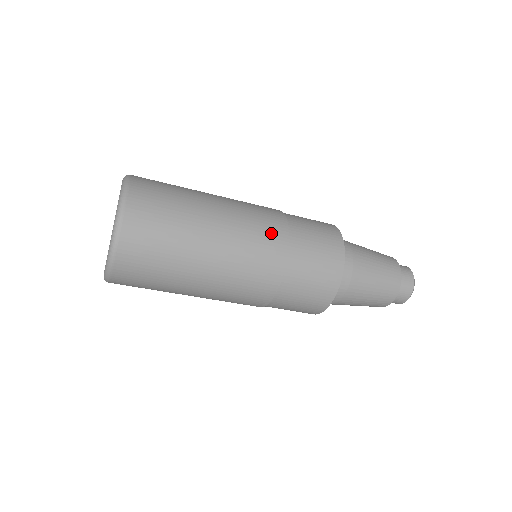
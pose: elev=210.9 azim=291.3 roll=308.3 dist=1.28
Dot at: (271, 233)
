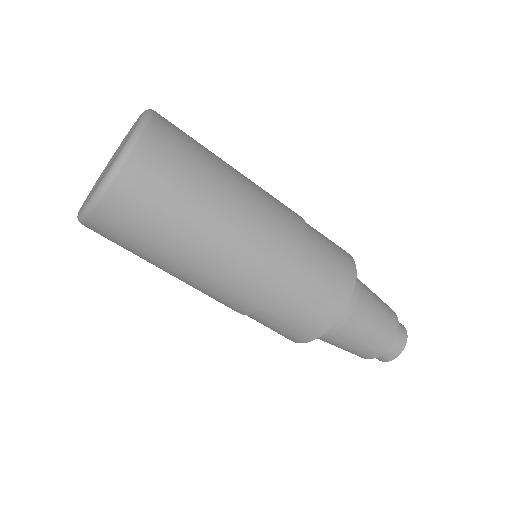
Dot at: (291, 218)
